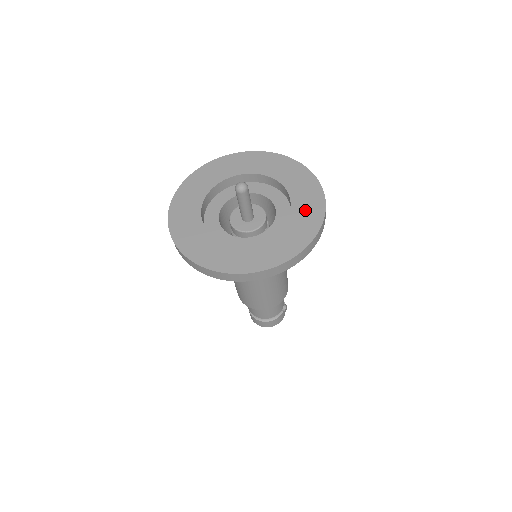
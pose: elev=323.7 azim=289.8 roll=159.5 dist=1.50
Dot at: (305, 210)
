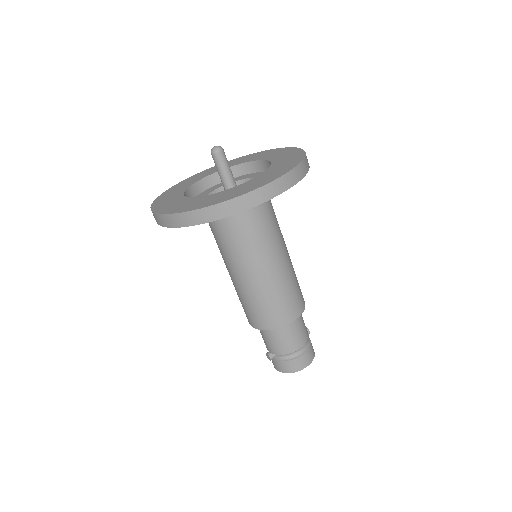
Dot at: (271, 154)
